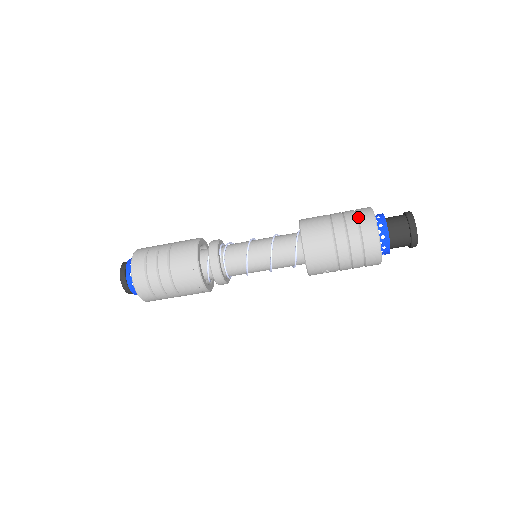
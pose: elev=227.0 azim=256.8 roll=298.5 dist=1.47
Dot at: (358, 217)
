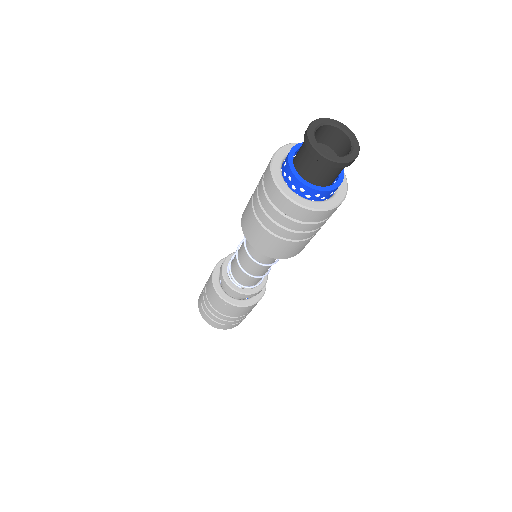
Dot at: (275, 207)
